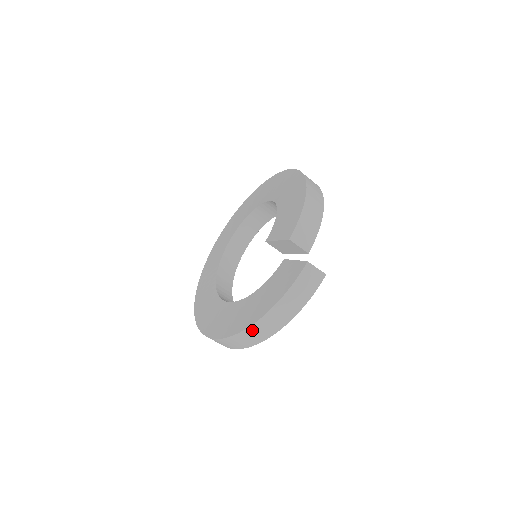
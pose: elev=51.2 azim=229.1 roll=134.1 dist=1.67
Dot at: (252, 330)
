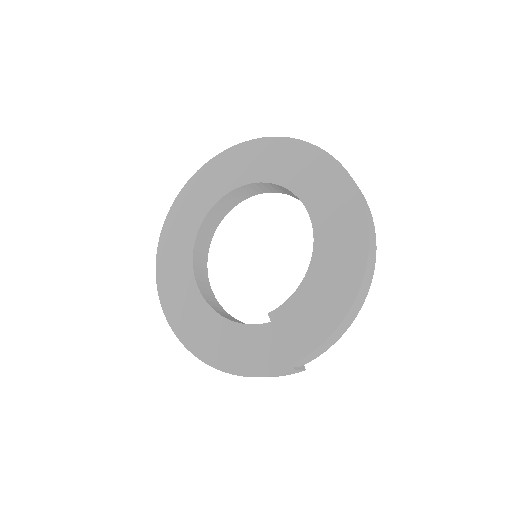
Dot at: occluded
